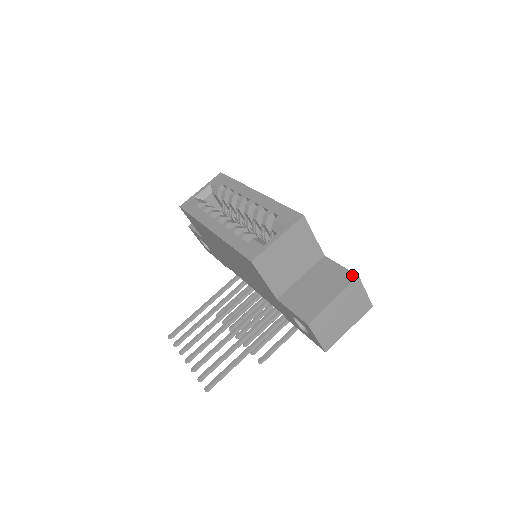
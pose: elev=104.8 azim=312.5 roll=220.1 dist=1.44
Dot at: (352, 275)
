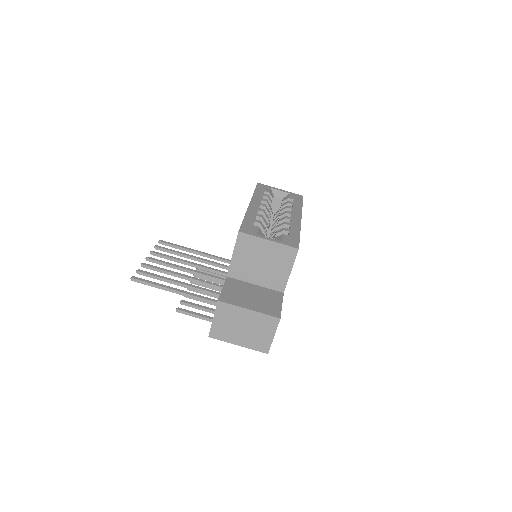
Dot at: (278, 314)
